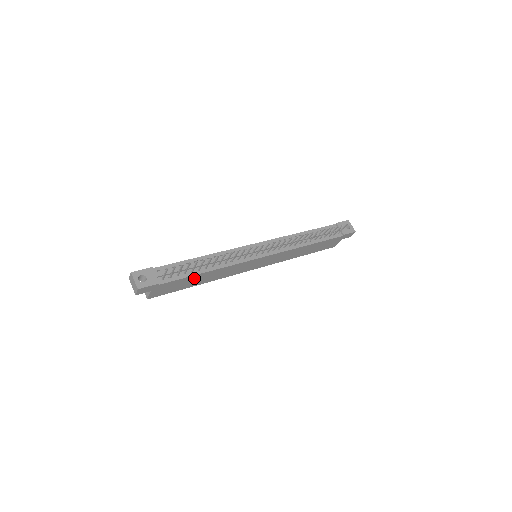
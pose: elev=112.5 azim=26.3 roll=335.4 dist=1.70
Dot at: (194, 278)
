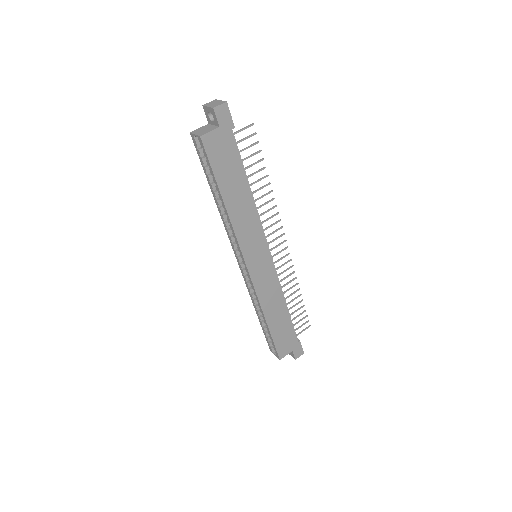
Dot at: (239, 178)
